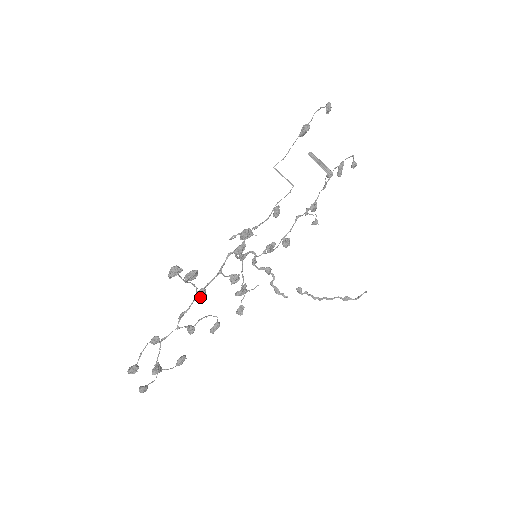
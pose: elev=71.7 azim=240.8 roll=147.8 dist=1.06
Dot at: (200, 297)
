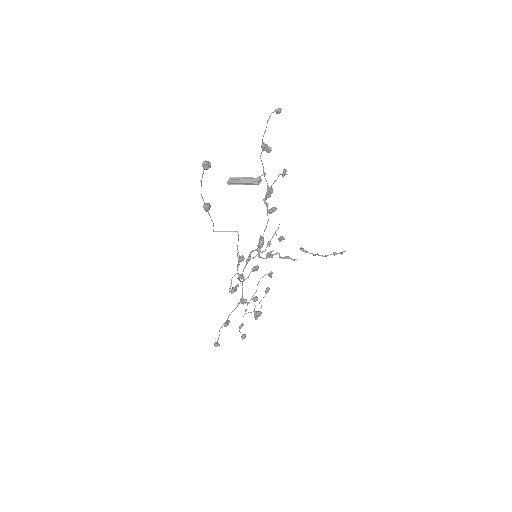
Dot at: (243, 304)
